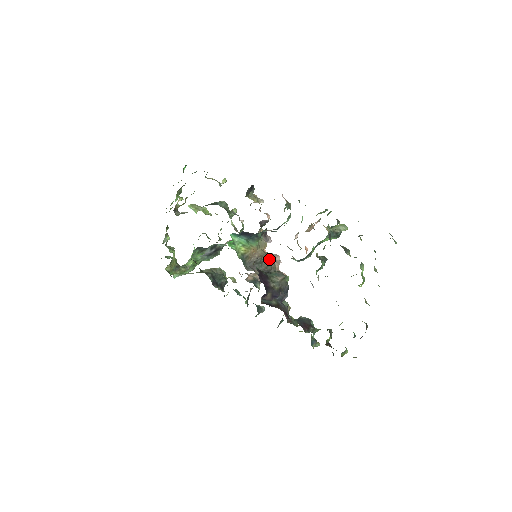
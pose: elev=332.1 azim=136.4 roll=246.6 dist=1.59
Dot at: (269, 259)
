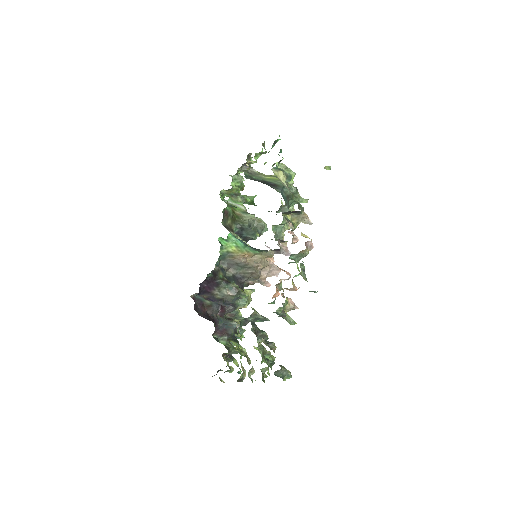
Dot at: (258, 269)
